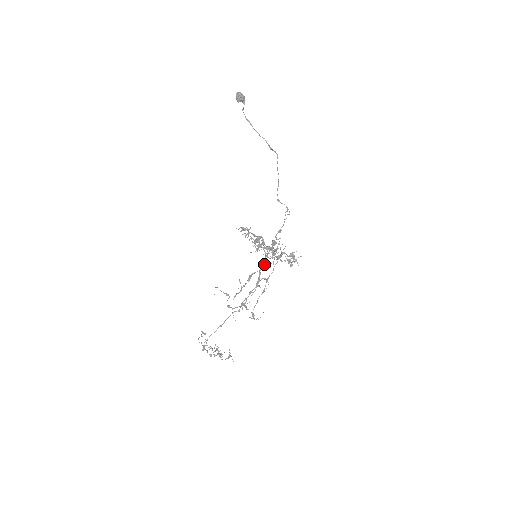
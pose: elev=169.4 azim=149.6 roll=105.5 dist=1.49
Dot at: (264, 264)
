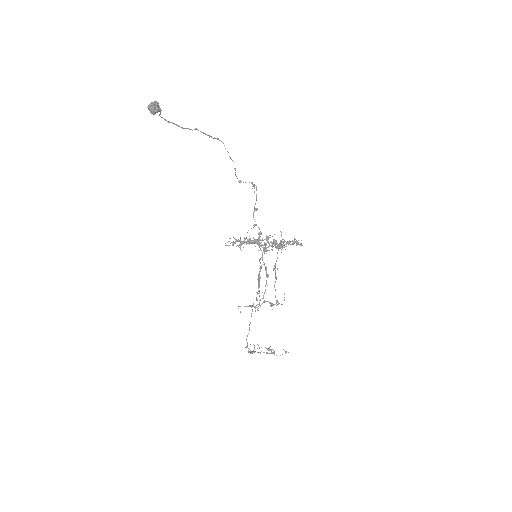
Dot at: (262, 254)
